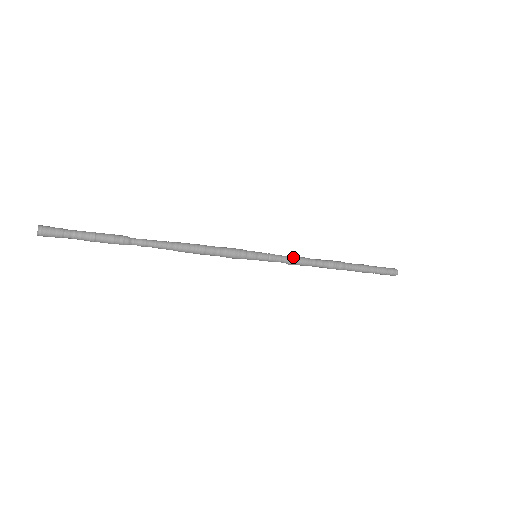
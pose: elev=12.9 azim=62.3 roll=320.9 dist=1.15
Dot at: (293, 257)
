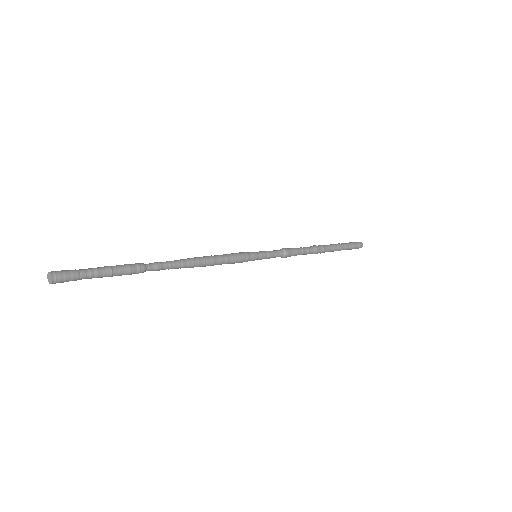
Dot at: (287, 252)
